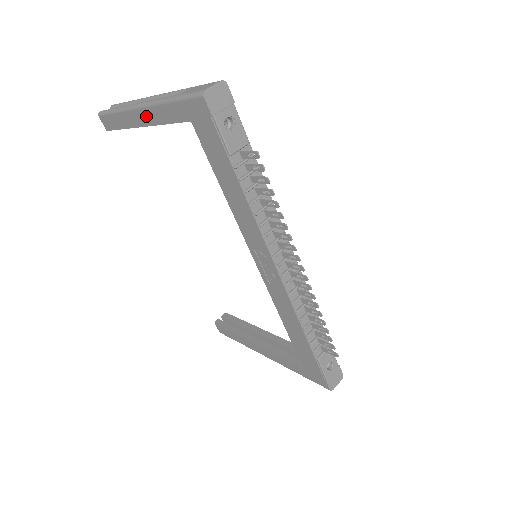
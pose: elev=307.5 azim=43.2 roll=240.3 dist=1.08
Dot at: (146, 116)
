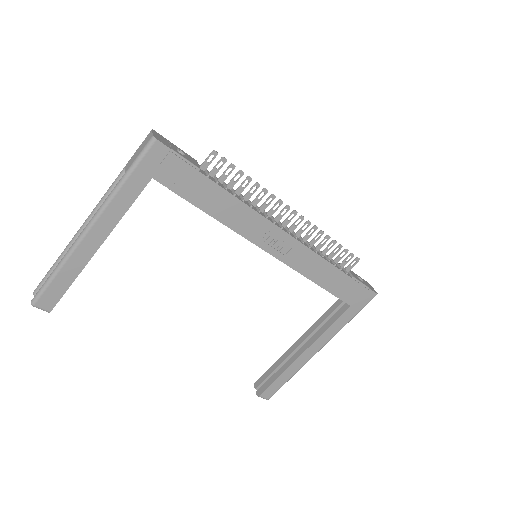
Dot at: (100, 230)
